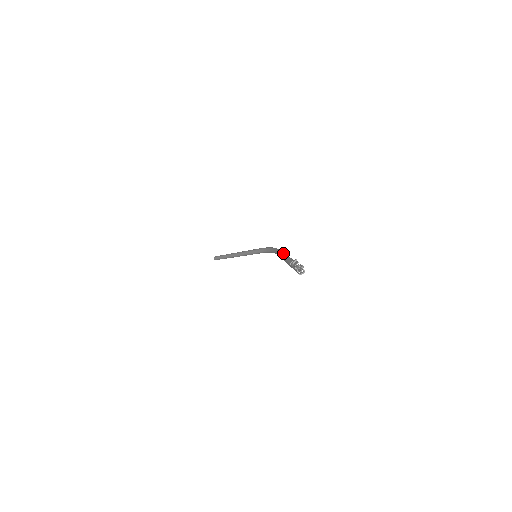
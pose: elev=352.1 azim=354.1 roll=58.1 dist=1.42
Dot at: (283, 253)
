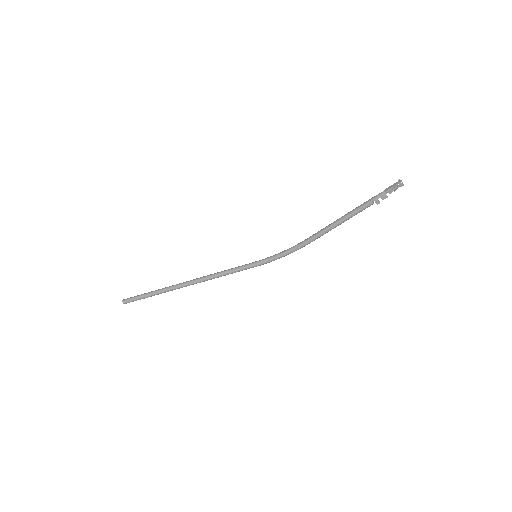
Dot at: (331, 225)
